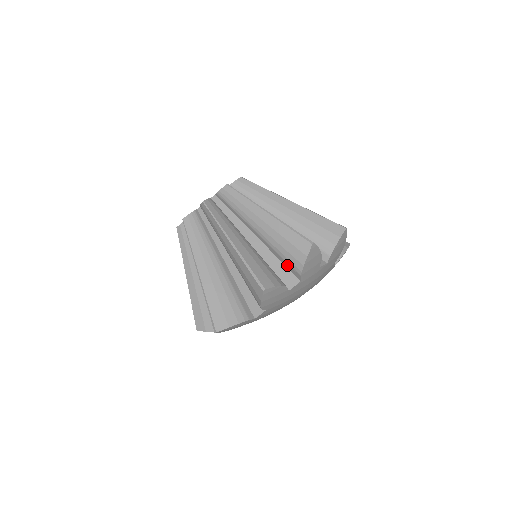
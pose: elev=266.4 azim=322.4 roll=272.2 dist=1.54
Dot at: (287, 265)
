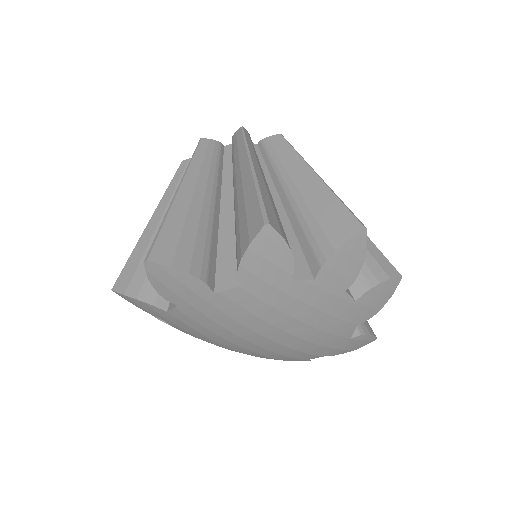
Dot at: (307, 249)
